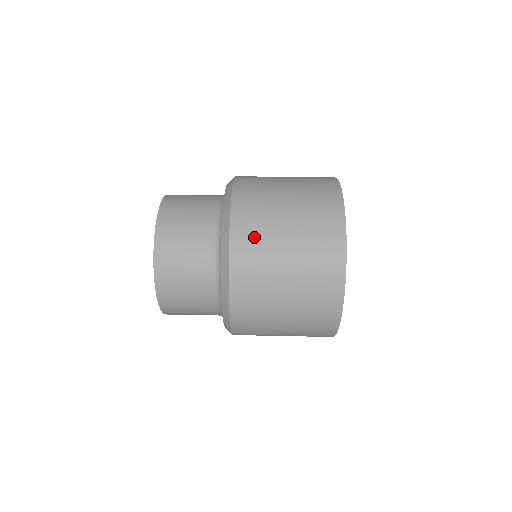
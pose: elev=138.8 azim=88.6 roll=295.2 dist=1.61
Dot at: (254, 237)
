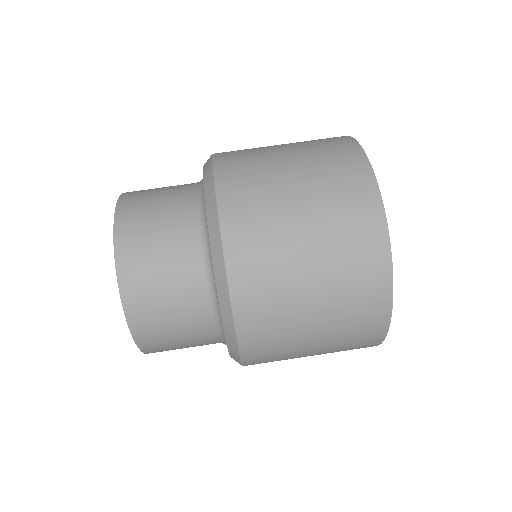
Dot at: (251, 197)
